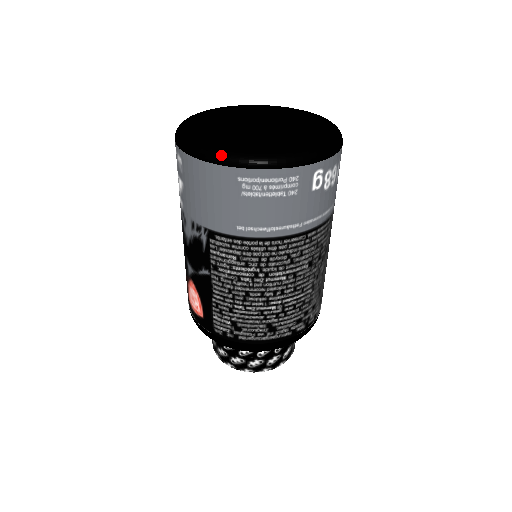
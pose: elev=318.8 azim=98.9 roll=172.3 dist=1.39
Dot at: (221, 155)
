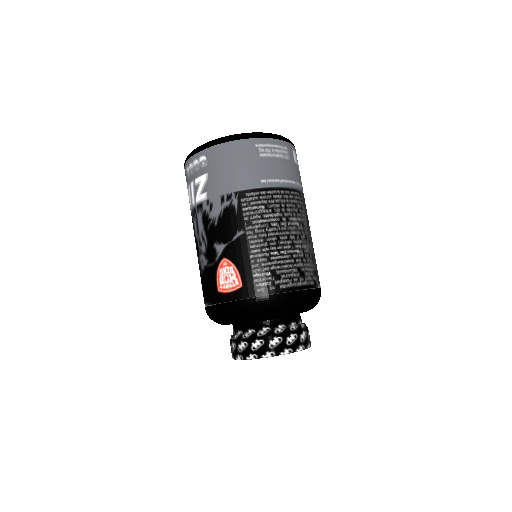
Dot at: (241, 134)
